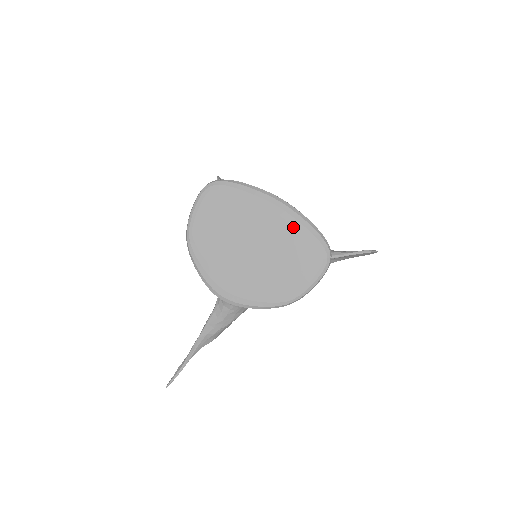
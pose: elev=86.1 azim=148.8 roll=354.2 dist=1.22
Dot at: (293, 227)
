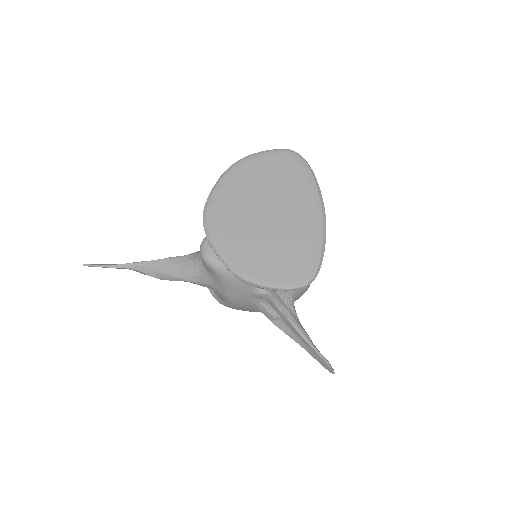
Dot at: (309, 235)
